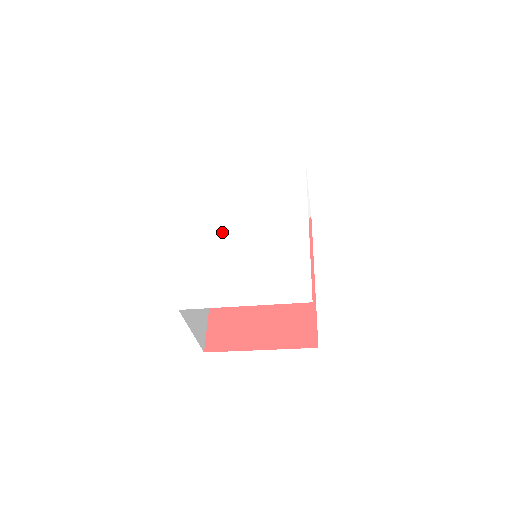
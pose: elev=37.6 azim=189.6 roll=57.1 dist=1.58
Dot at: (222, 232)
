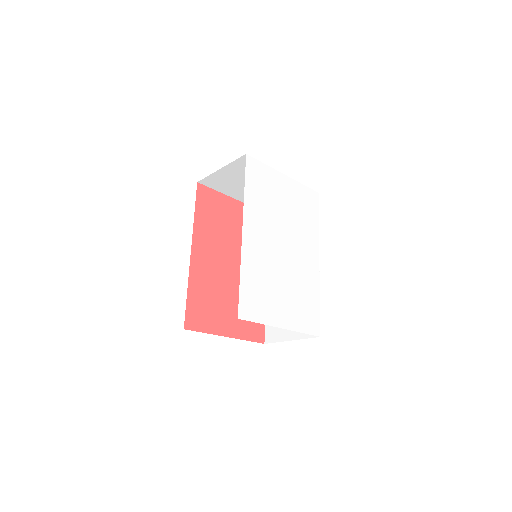
Dot at: (266, 241)
